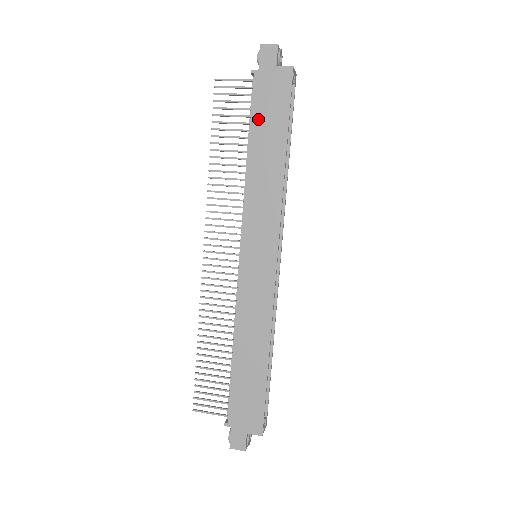
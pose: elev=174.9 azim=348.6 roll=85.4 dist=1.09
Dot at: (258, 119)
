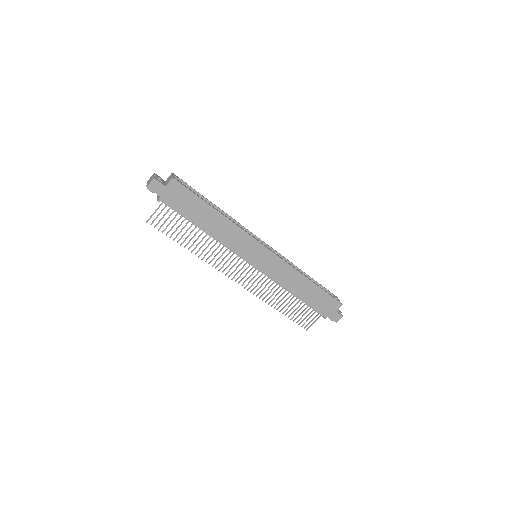
Dot at: (188, 214)
